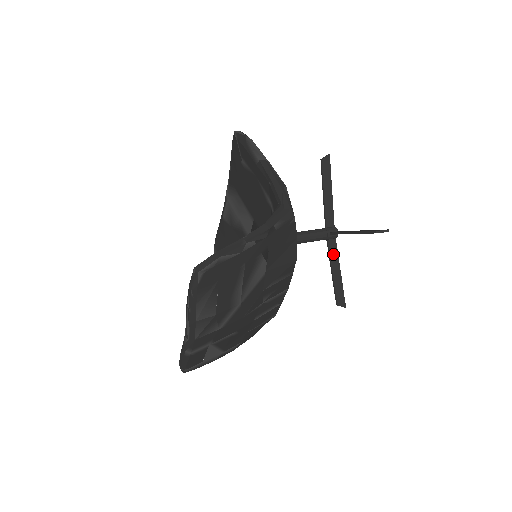
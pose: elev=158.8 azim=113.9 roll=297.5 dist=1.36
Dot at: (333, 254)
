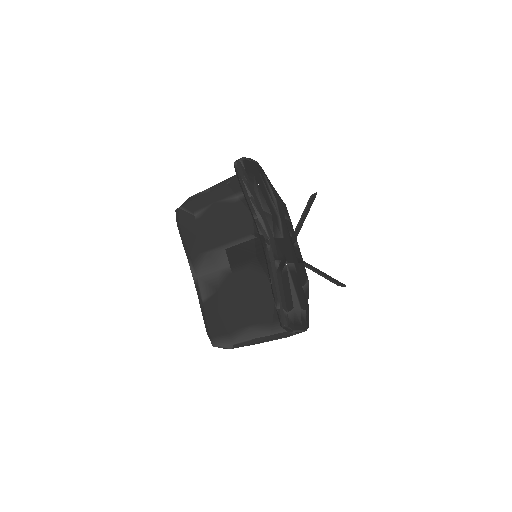
Dot at: occluded
